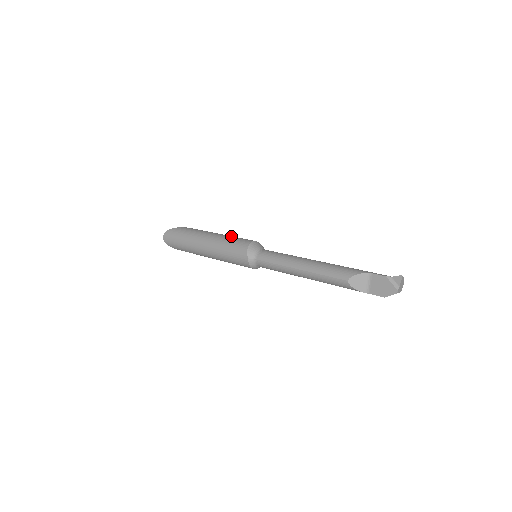
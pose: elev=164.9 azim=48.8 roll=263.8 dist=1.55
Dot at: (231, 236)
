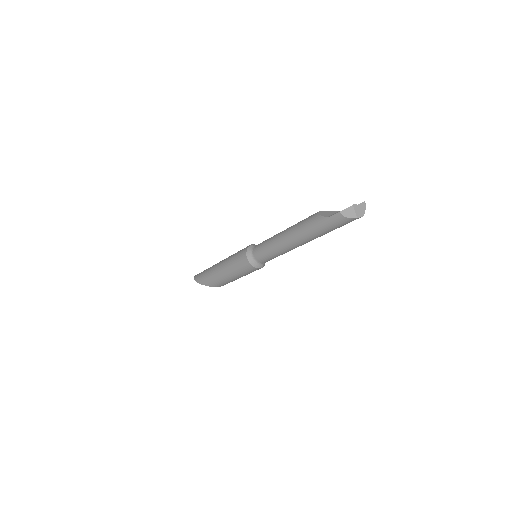
Dot at: occluded
